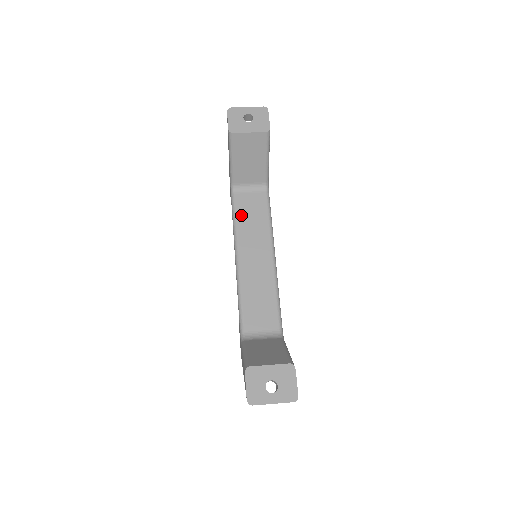
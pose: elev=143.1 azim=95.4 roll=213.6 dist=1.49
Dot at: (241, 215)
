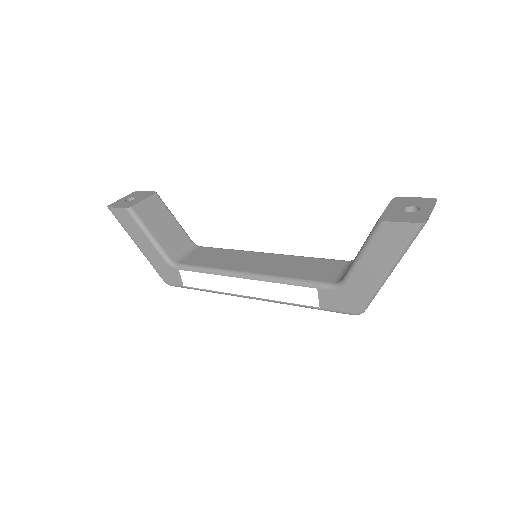
Dot at: (204, 263)
